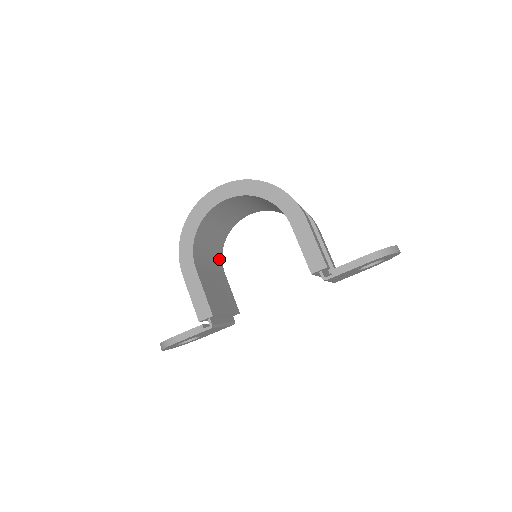
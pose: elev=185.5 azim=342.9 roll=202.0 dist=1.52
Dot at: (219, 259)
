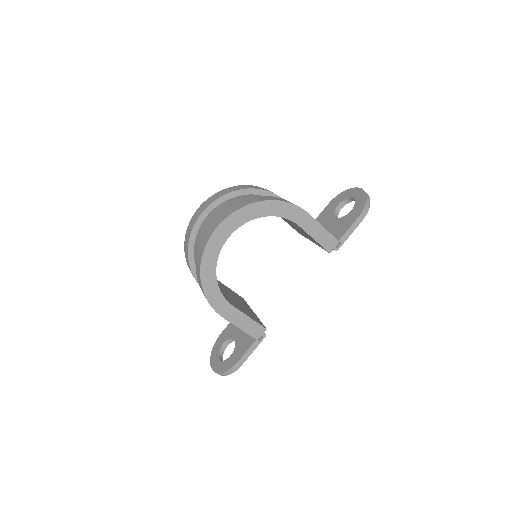
Dot at: occluded
